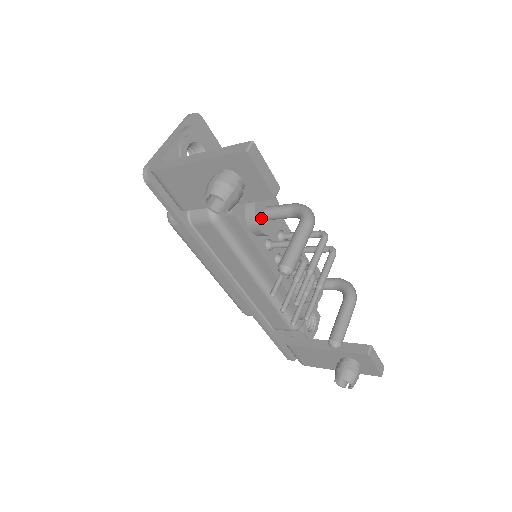
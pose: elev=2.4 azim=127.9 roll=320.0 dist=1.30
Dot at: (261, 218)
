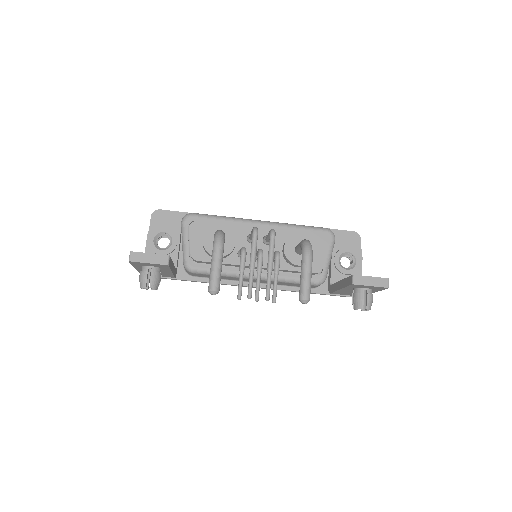
Dot at: occluded
